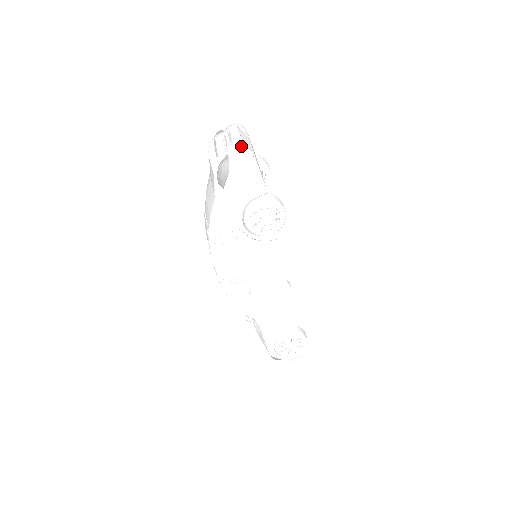
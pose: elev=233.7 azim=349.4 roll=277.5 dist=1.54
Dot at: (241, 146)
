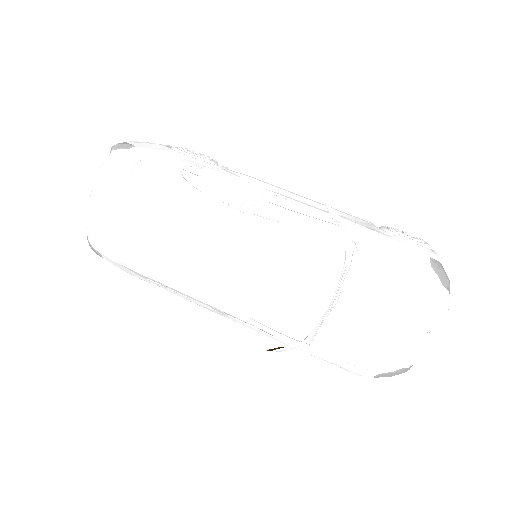
Dot at: occluded
